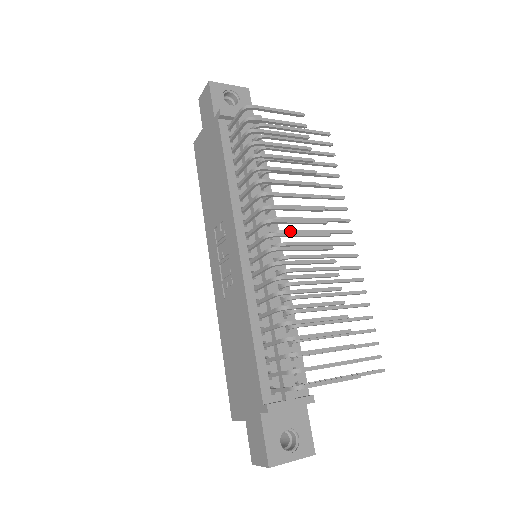
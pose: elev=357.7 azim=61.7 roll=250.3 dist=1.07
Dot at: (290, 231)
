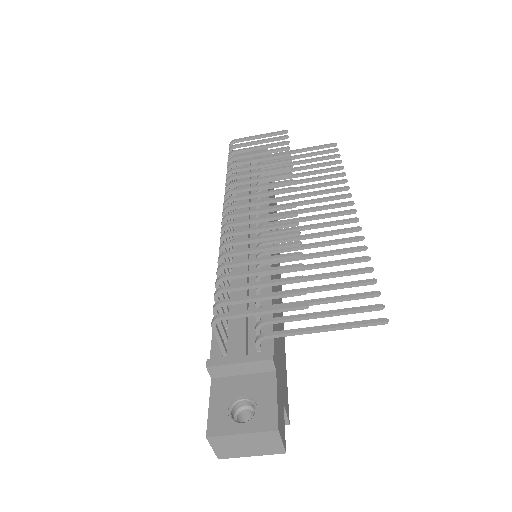
Dot at: (270, 215)
